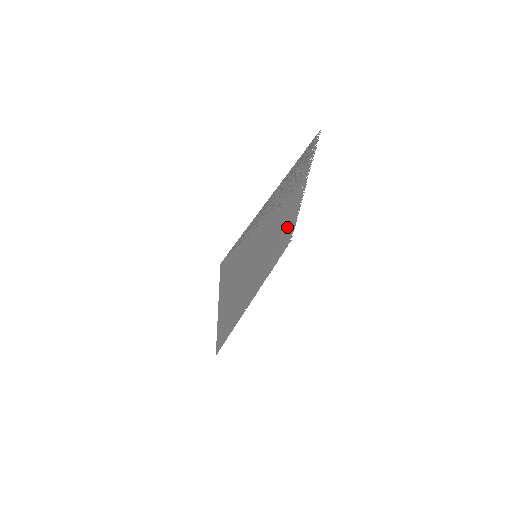
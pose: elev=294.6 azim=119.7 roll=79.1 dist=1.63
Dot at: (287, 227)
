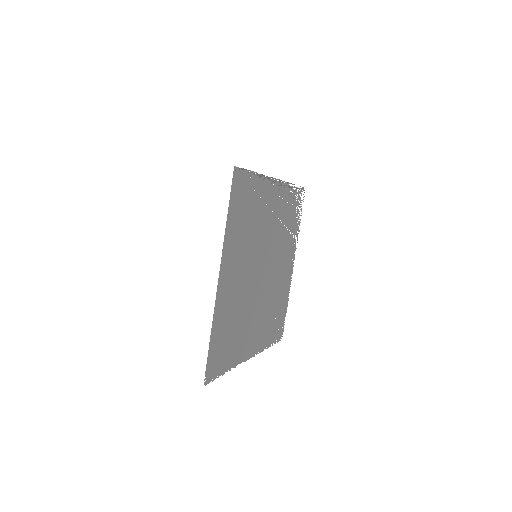
Dot at: (280, 291)
